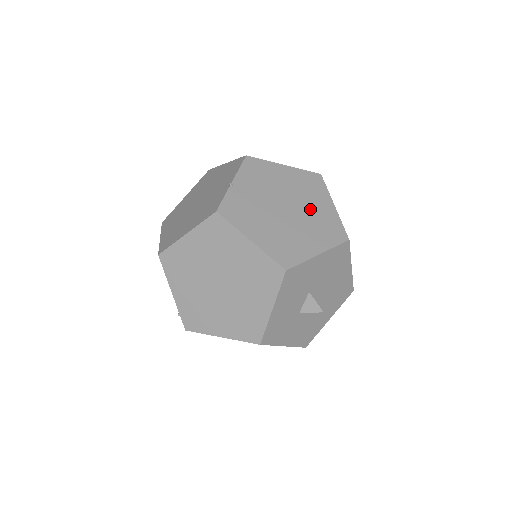
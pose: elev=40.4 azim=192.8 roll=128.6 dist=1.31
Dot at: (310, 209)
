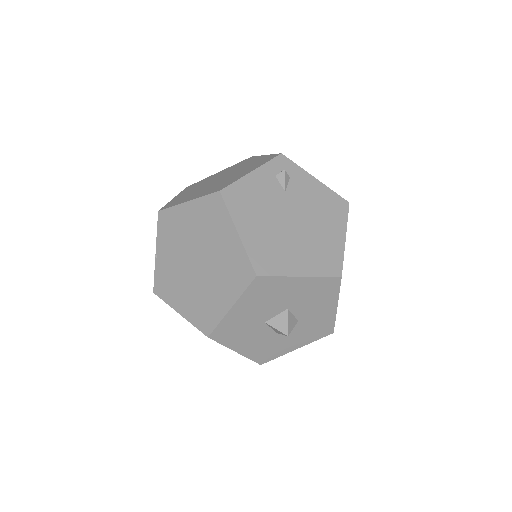
Dot at: (216, 251)
